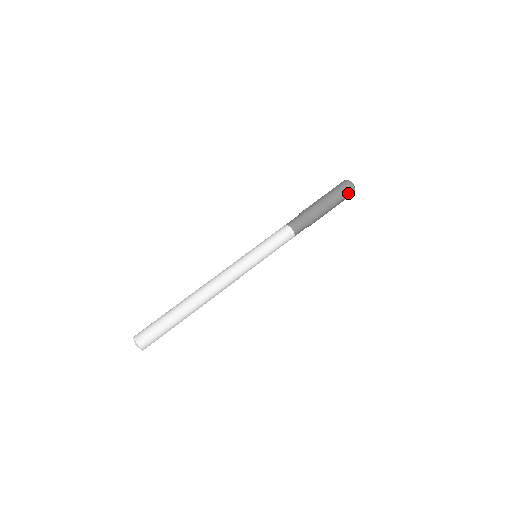
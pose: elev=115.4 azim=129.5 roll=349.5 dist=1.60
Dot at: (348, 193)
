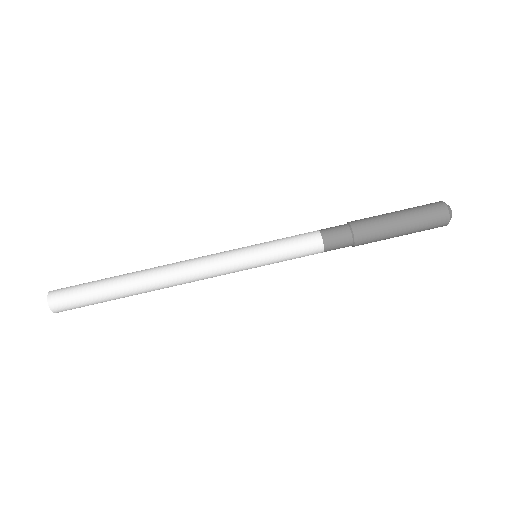
Dot at: (436, 223)
